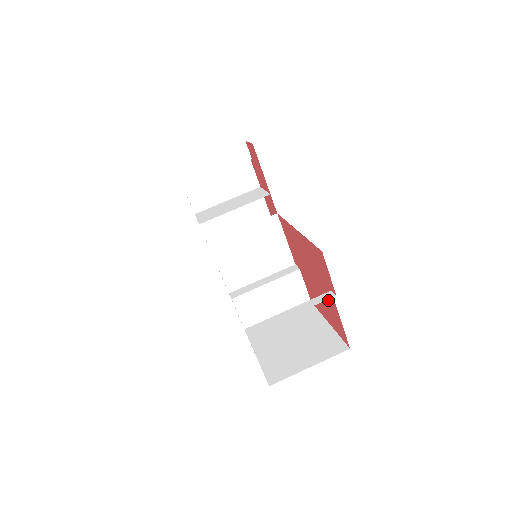
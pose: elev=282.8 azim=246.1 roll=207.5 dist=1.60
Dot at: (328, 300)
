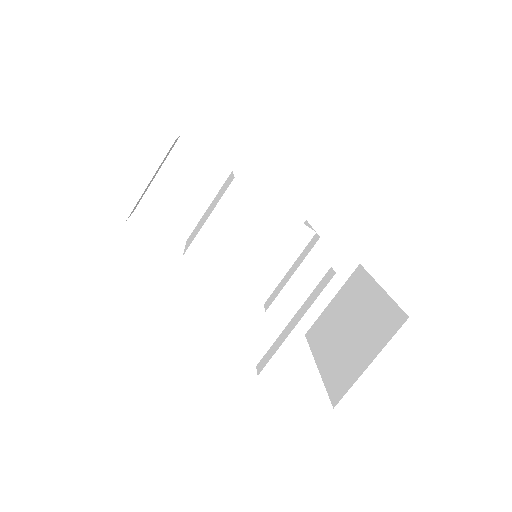
Dot at: occluded
